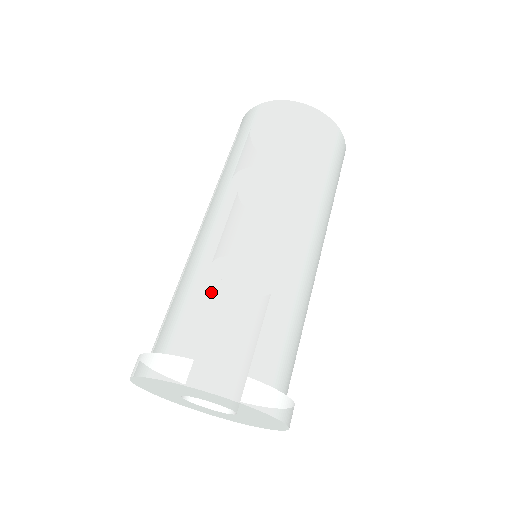
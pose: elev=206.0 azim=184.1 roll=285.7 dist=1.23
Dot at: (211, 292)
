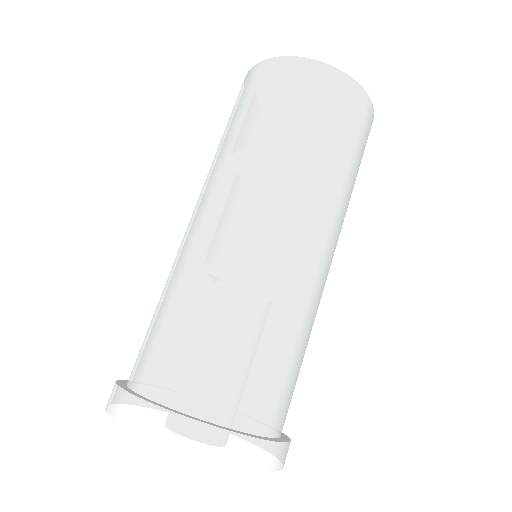
Dot at: (237, 335)
